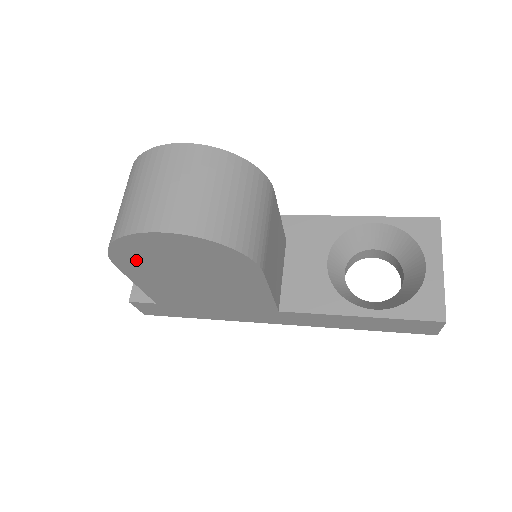
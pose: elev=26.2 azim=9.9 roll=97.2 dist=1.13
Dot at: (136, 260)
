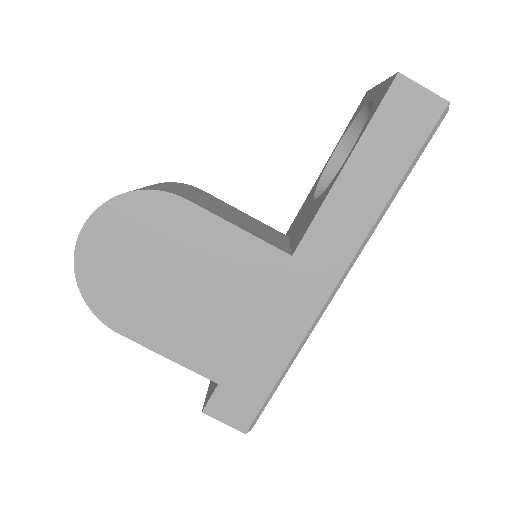
Dot at: (116, 301)
